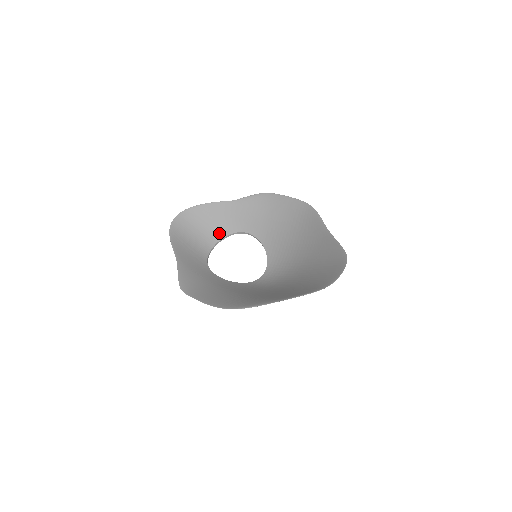
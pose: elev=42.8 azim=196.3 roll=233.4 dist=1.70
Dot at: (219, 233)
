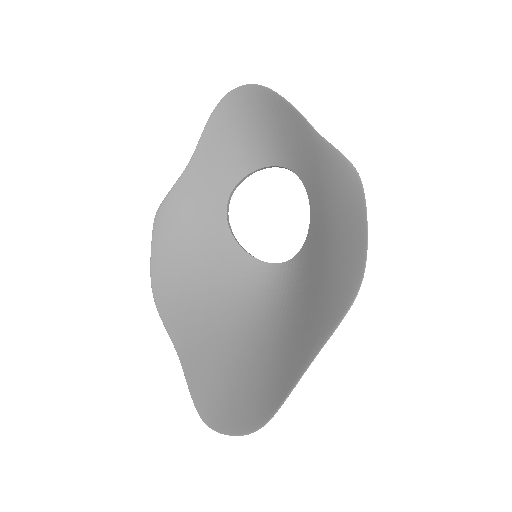
Dot at: (282, 156)
